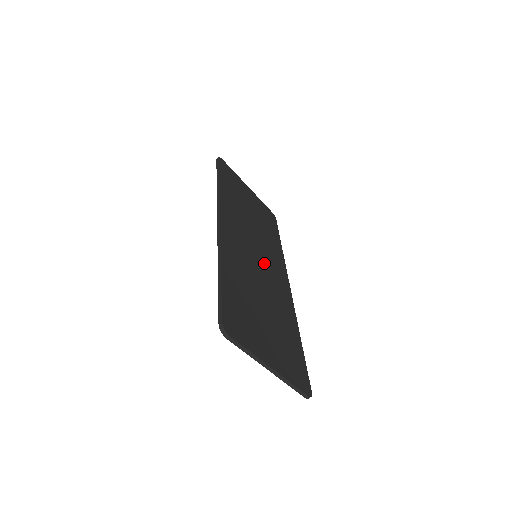
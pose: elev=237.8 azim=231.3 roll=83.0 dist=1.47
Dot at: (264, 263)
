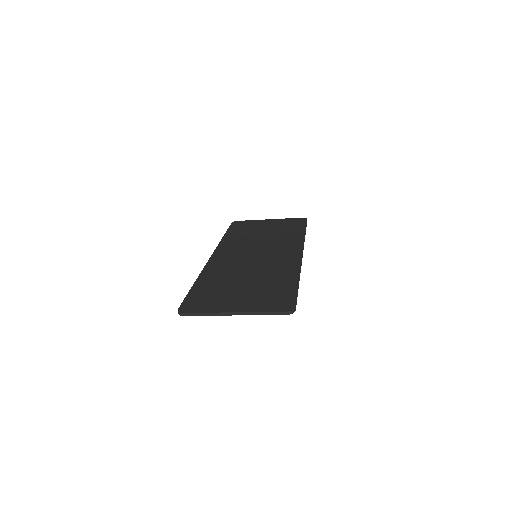
Dot at: (264, 255)
